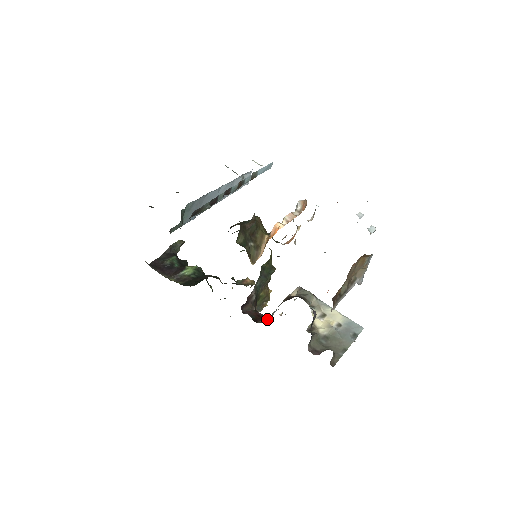
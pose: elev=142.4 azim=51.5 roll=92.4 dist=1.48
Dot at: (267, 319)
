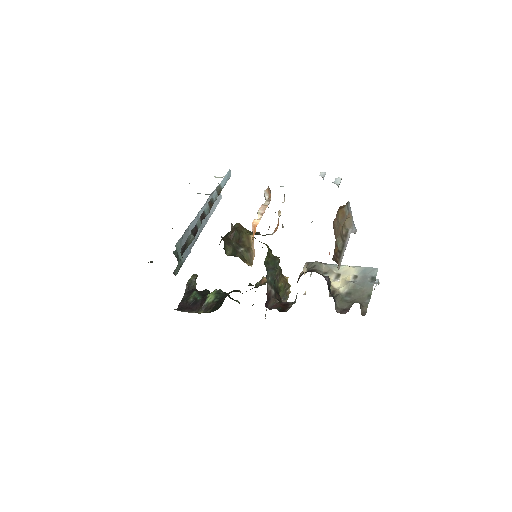
Dot at: (292, 304)
